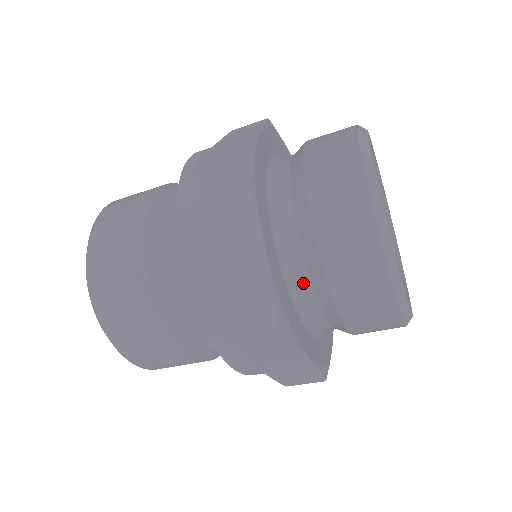
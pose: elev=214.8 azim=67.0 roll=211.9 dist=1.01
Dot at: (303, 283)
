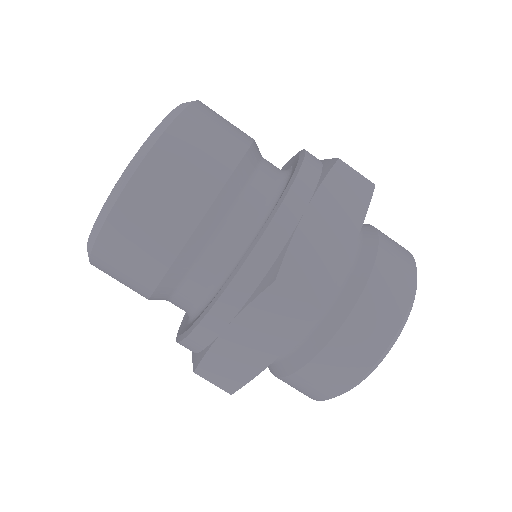
Dot at: (327, 301)
